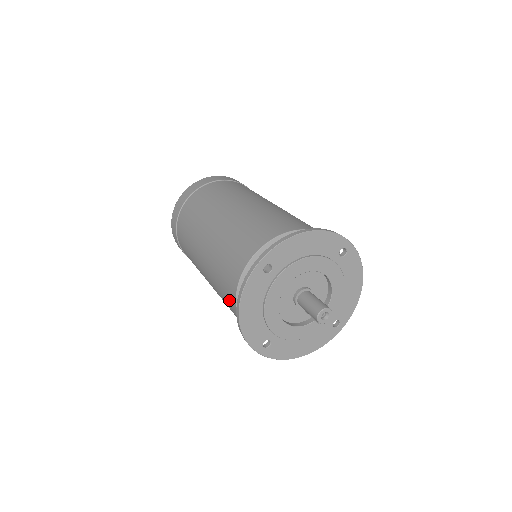
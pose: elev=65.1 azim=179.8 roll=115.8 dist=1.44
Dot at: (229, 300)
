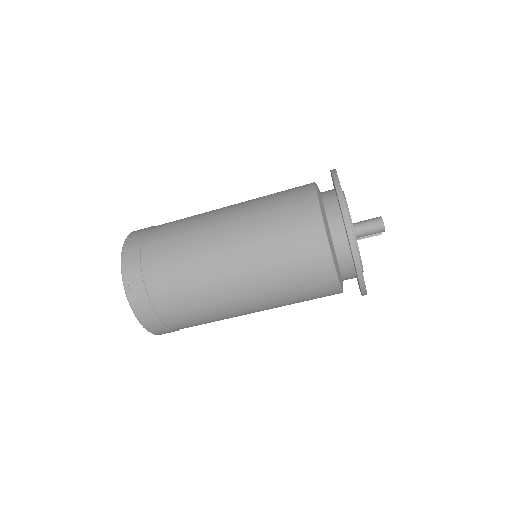
Dot at: (313, 257)
